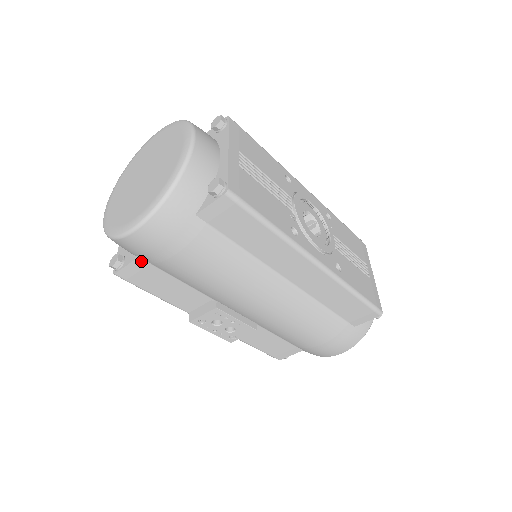
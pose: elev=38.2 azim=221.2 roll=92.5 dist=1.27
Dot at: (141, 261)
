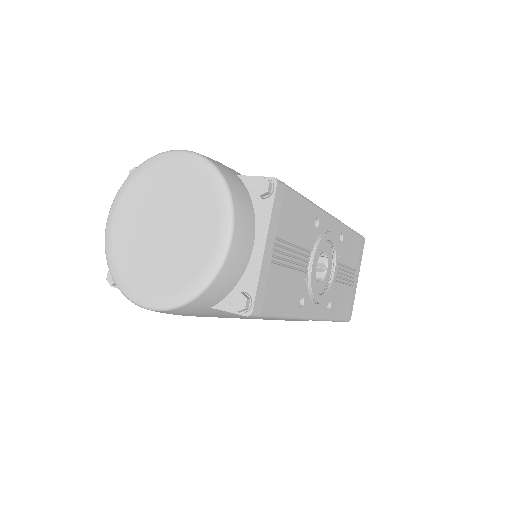
Dot at: occluded
